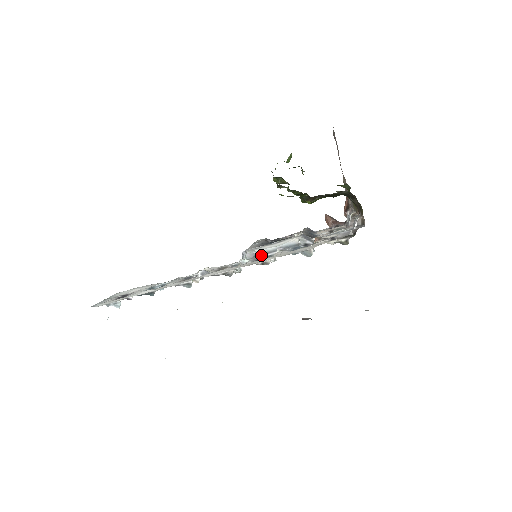
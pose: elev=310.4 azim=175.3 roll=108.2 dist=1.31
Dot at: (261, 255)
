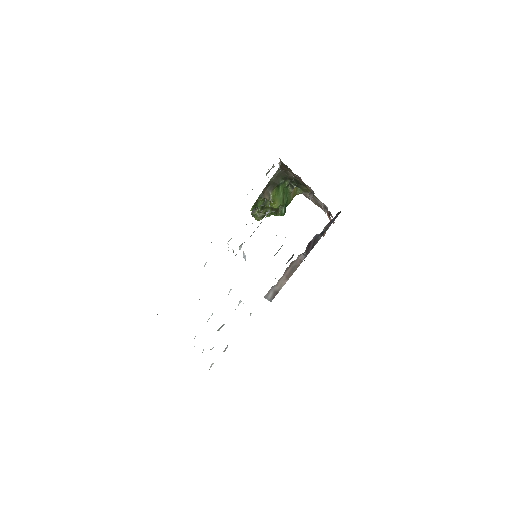
Dot at: occluded
